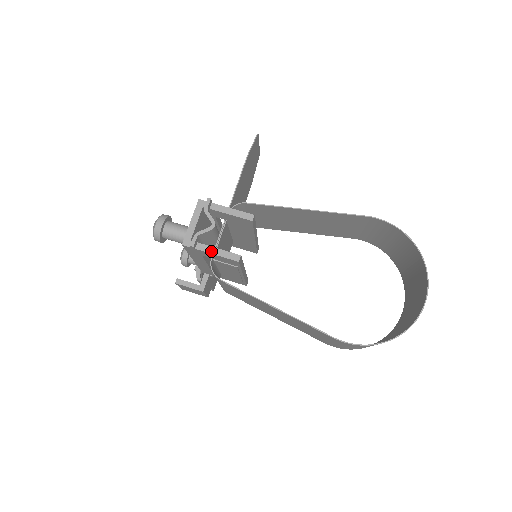
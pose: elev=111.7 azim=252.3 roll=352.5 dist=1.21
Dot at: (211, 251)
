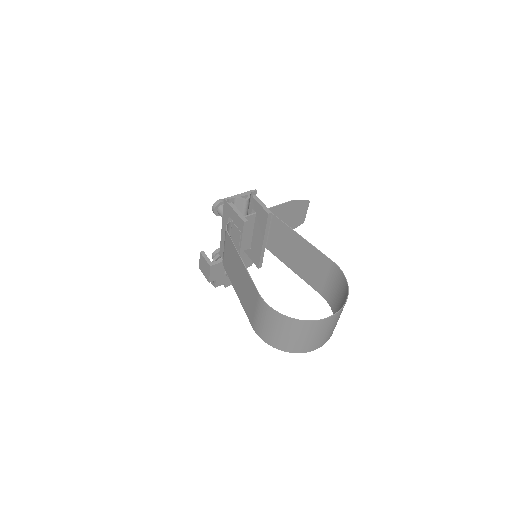
Dot at: (235, 210)
